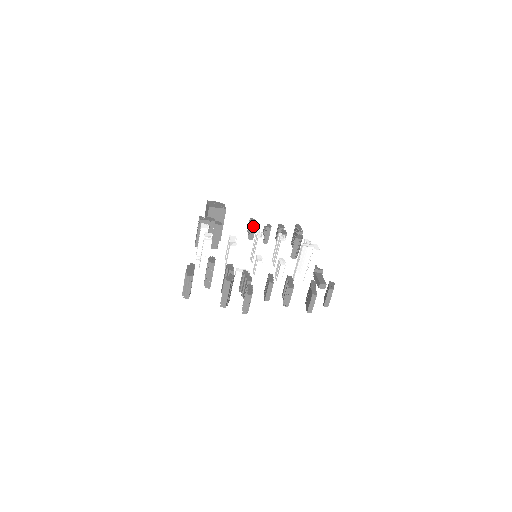
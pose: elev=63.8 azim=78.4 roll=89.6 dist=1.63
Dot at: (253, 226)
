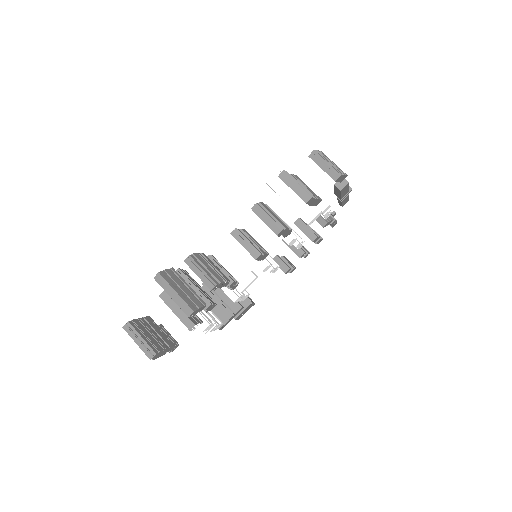
Dot at: (275, 257)
